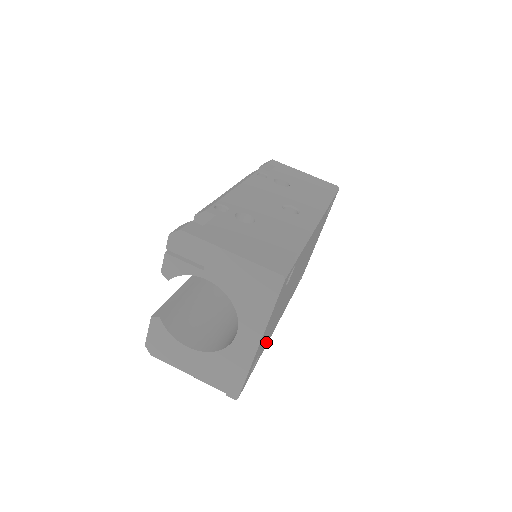
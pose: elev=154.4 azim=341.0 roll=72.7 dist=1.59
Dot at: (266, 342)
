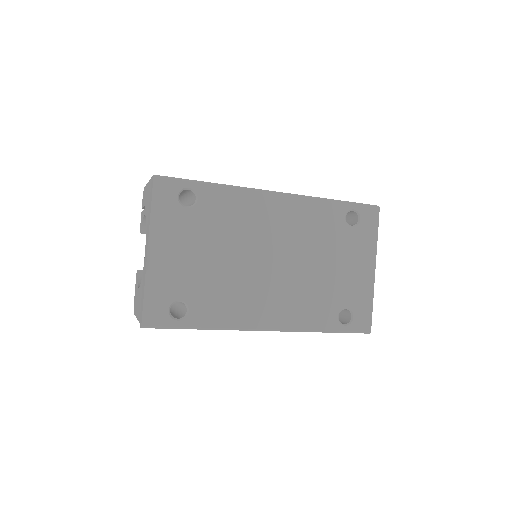
Dot at: (217, 311)
